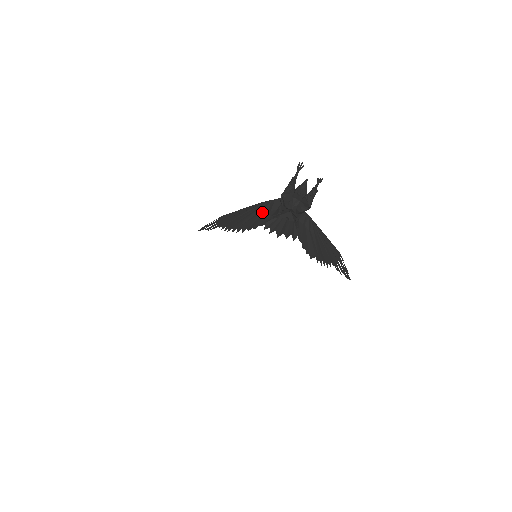
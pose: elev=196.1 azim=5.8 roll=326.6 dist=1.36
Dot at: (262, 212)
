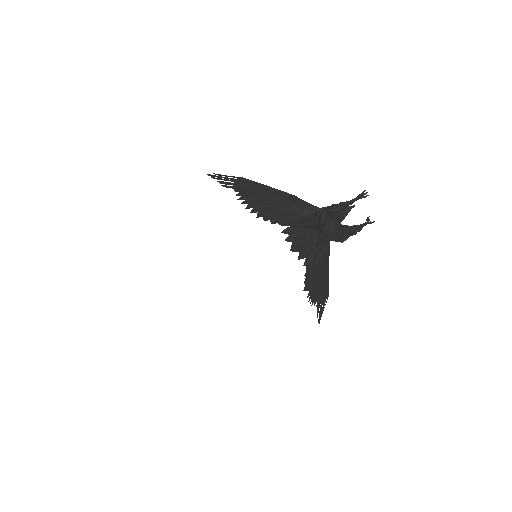
Dot at: (289, 208)
